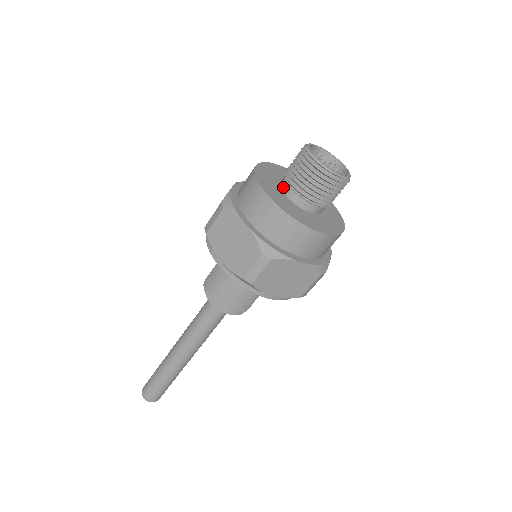
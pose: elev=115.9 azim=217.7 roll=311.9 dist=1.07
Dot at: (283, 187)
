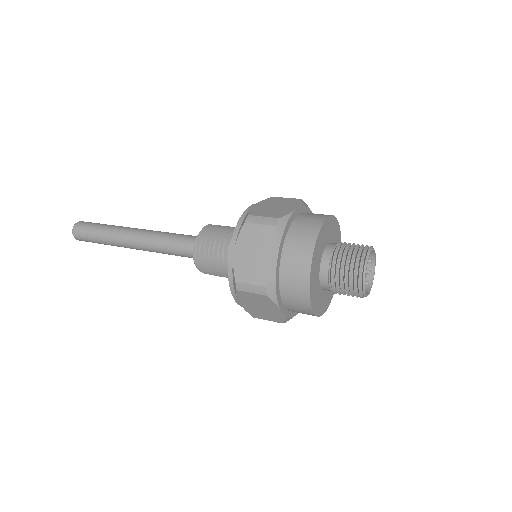
Dot at: (326, 254)
